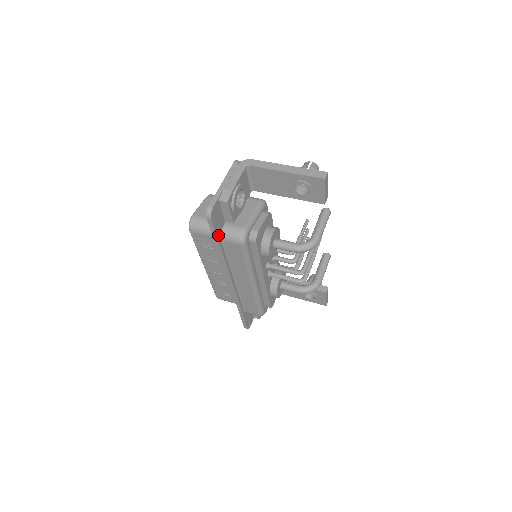
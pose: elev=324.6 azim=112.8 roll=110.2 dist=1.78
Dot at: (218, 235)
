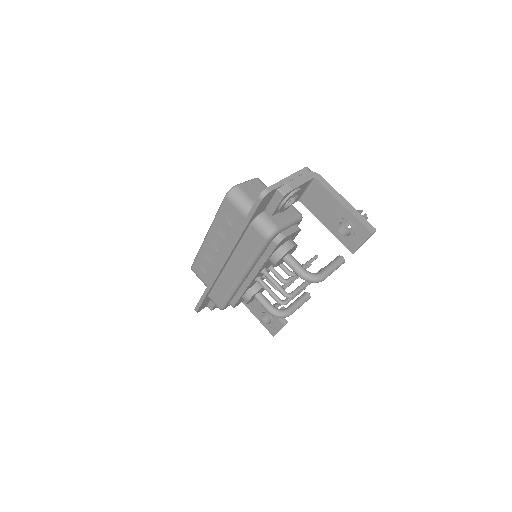
Dot at: (253, 217)
